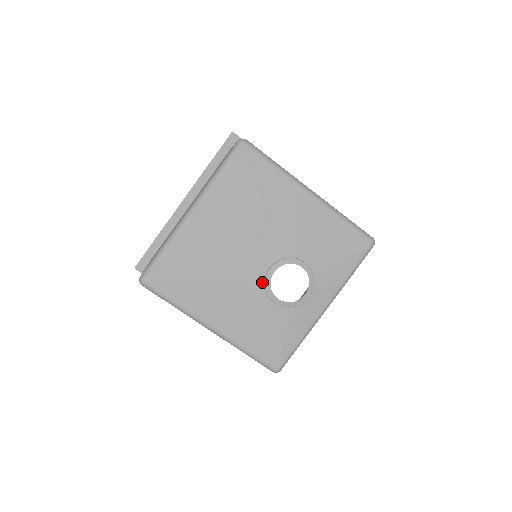
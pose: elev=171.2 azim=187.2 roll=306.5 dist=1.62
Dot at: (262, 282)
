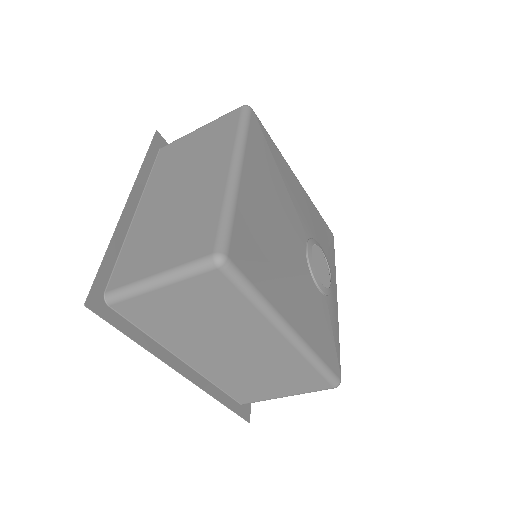
Dot at: (307, 265)
